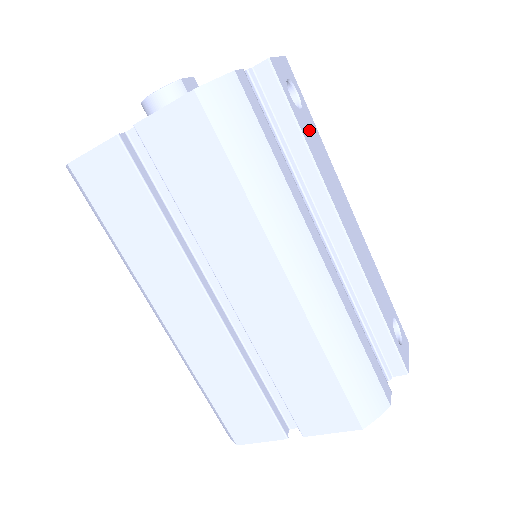
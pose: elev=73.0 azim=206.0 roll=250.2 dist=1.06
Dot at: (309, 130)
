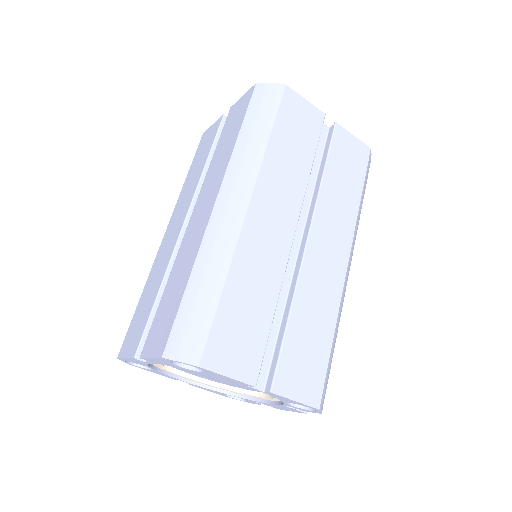
Dot at: occluded
